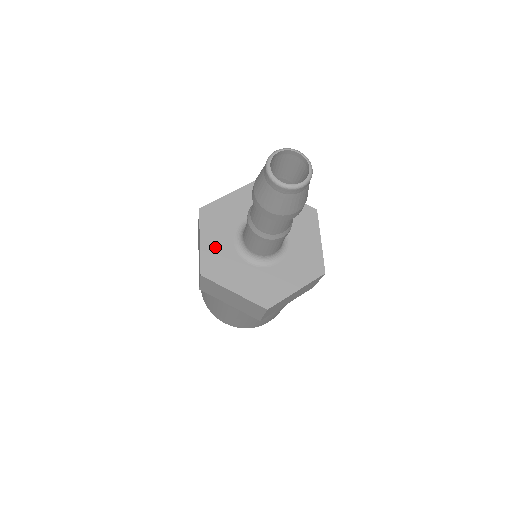
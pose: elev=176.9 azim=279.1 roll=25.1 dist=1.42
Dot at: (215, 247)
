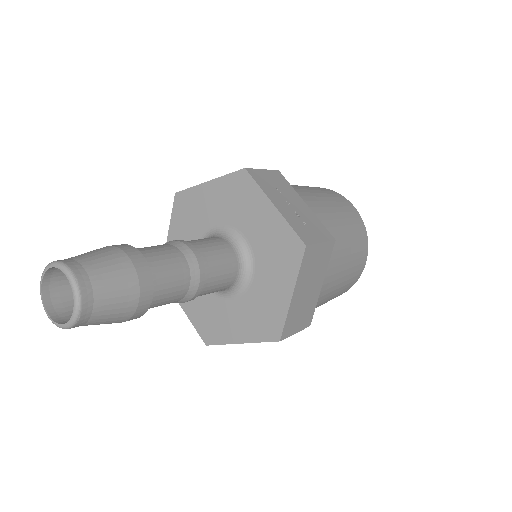
Dot at: occluded
